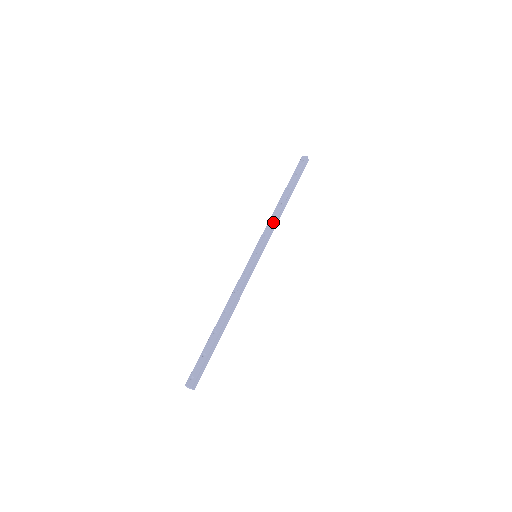
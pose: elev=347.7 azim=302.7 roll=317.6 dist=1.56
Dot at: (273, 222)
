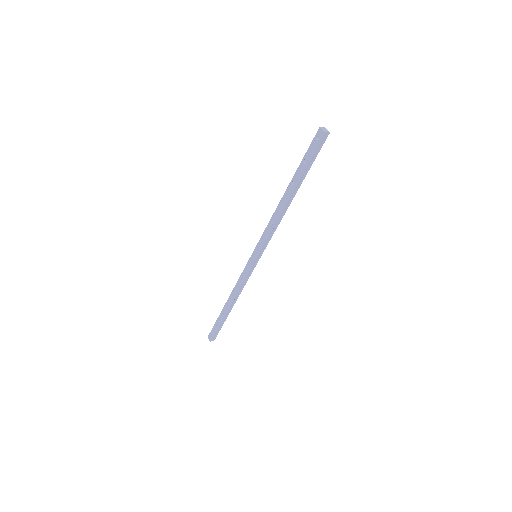
Dot at: (272, 227)
